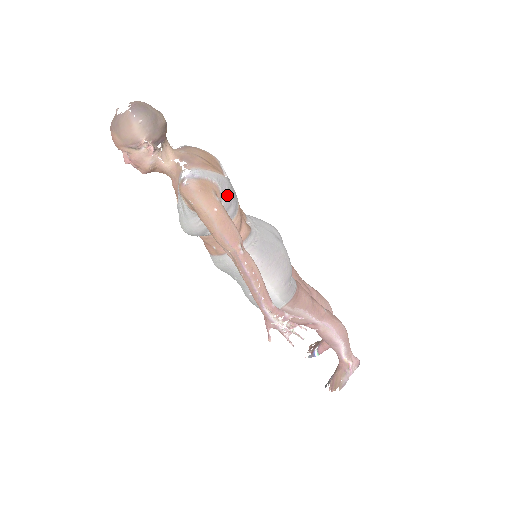
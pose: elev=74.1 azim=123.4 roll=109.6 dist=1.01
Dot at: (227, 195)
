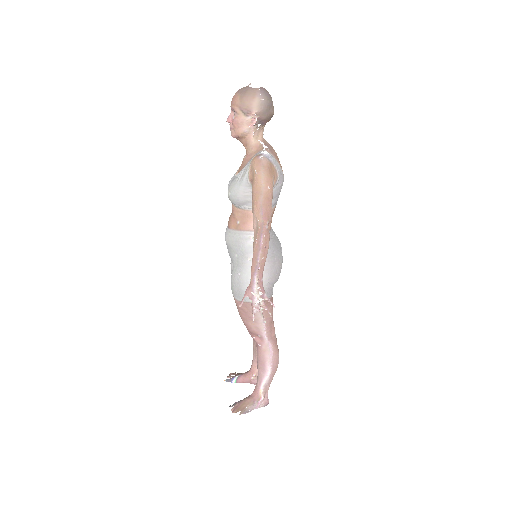
Dot at: (278, 189)
